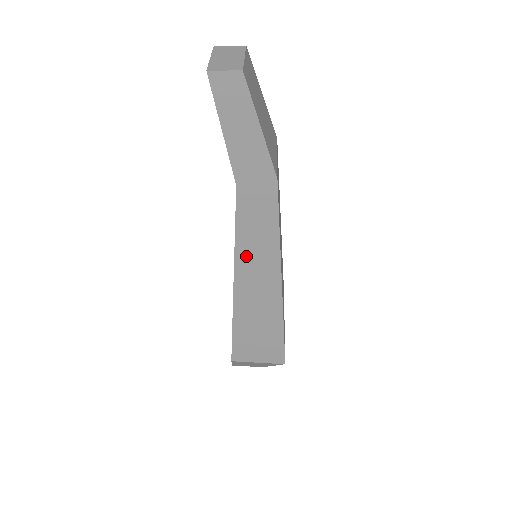
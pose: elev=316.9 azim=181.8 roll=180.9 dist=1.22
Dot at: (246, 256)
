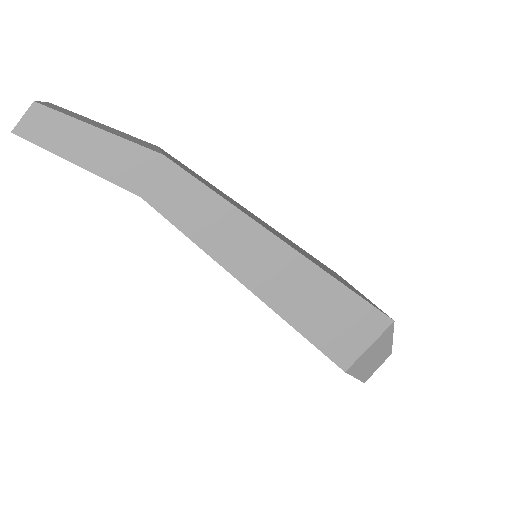
Dot at: (226, 251)
